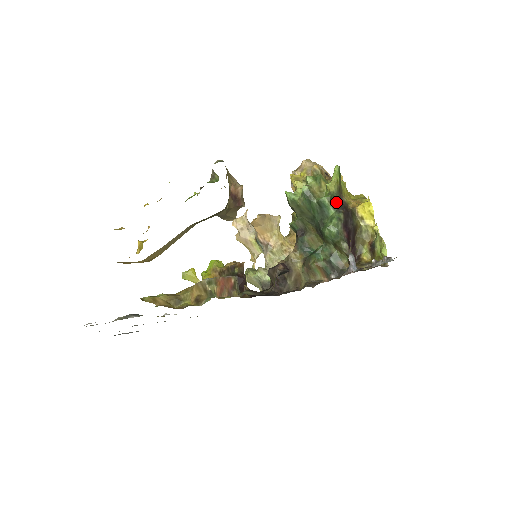
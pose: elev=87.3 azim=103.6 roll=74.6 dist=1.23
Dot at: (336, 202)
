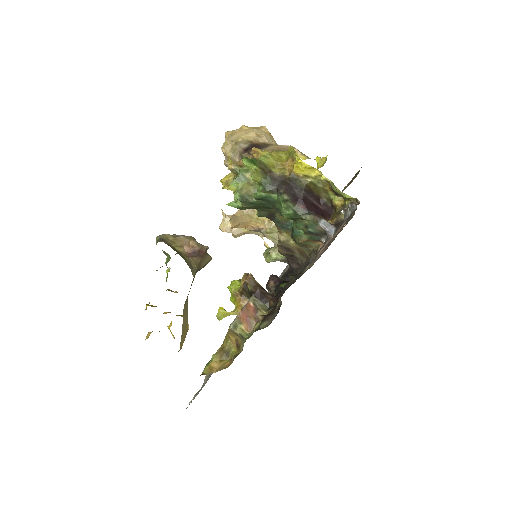
Dot at: (271, 187)
